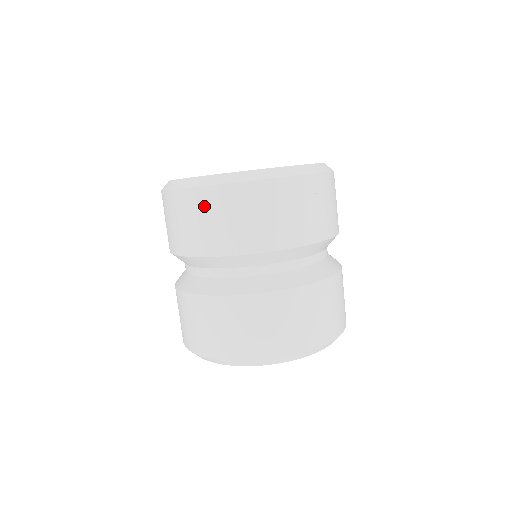
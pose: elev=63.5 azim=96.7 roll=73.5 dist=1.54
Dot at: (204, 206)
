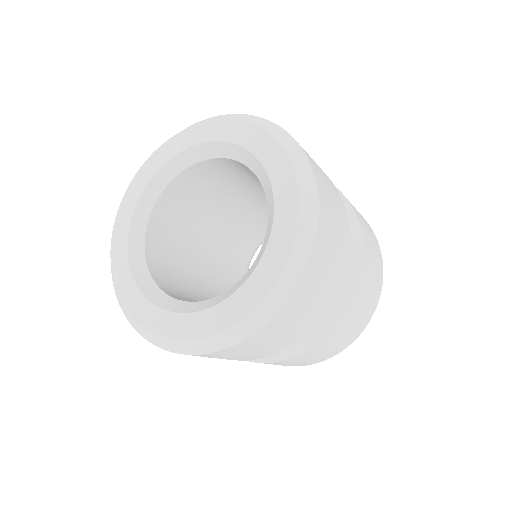
Dot at: (217, 356)
